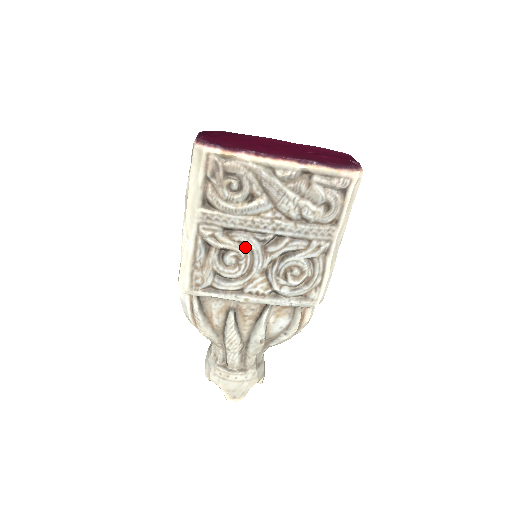
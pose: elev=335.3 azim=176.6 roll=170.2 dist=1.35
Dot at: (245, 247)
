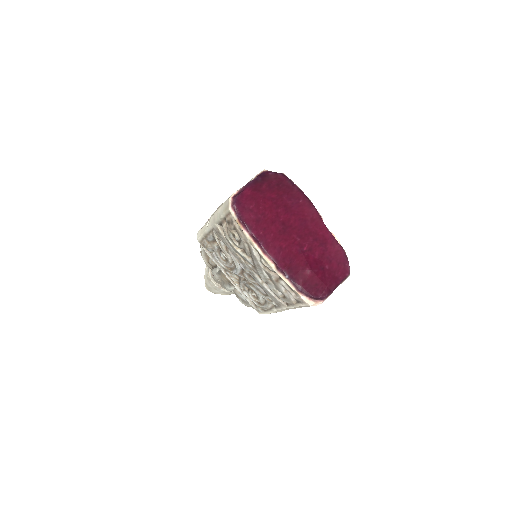
Dot at: (233, 260)
